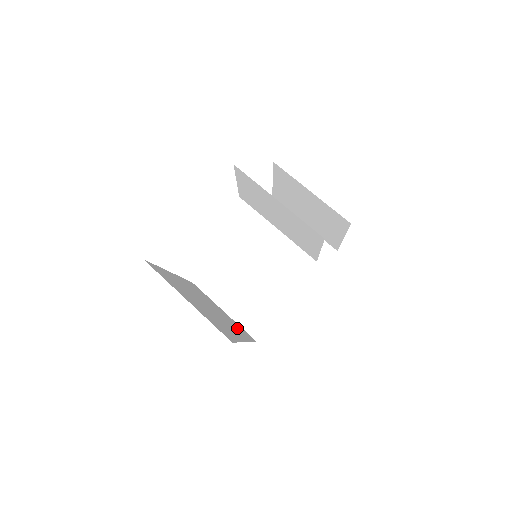
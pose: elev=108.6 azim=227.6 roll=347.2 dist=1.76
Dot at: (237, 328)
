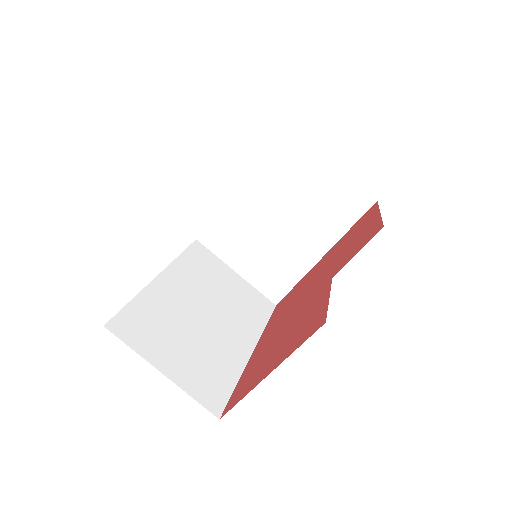
Dot at: (247, 313)
